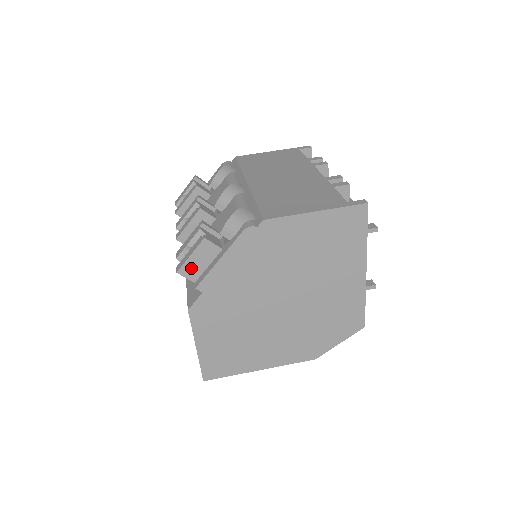
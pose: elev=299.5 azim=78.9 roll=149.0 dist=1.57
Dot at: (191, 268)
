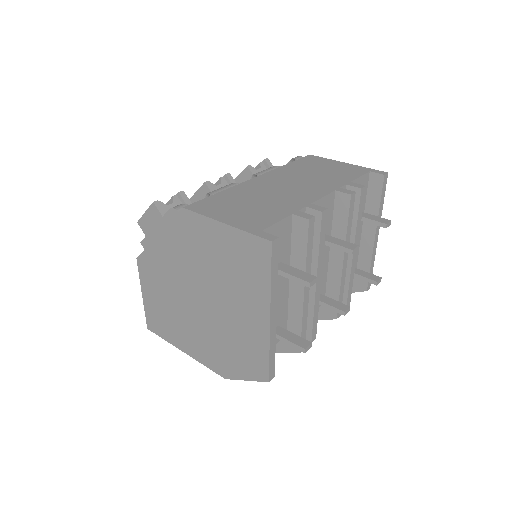
Dot at: (146, 224)
